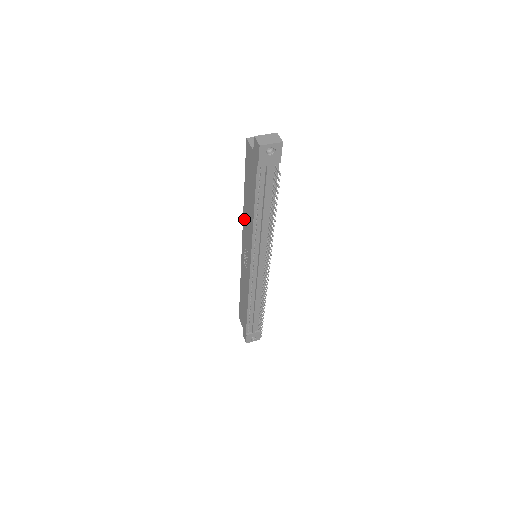
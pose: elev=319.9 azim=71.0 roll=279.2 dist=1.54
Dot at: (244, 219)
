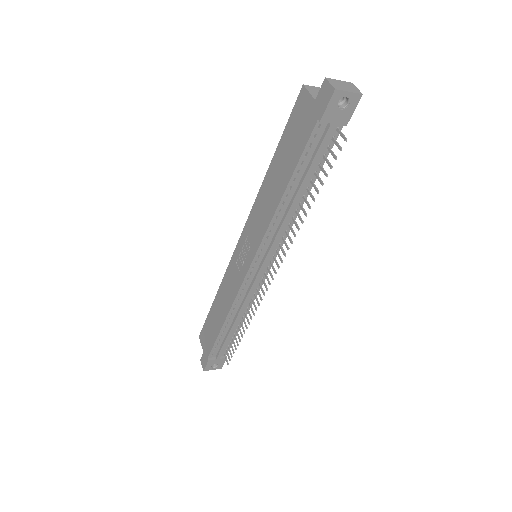
Dot at: (257, 202)
